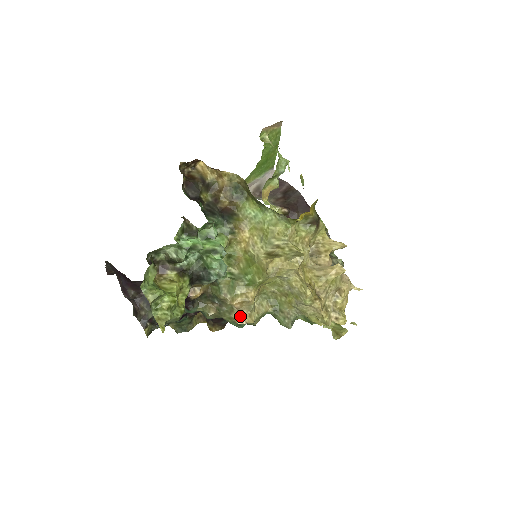
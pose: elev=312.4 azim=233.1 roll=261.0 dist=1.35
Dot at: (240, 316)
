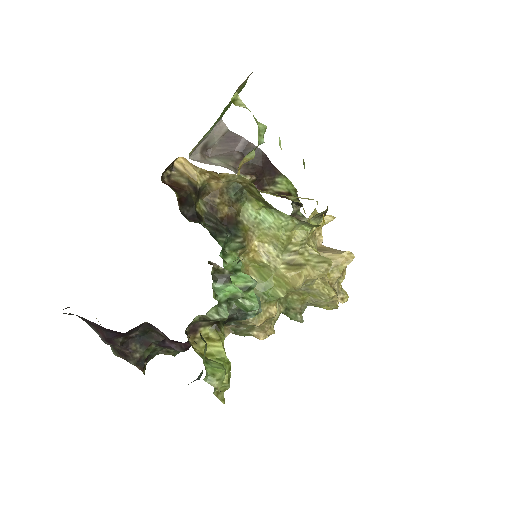
Dot at: (262, 332)
